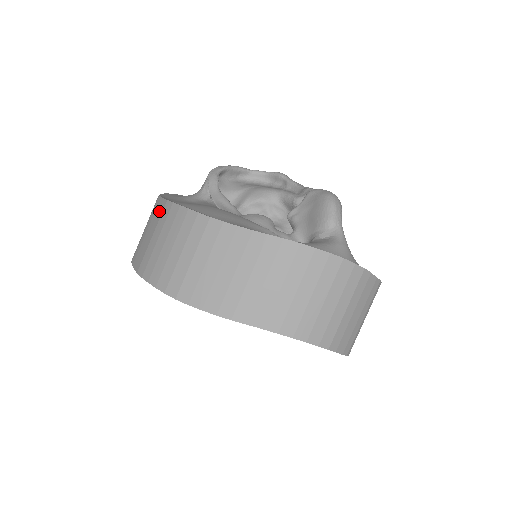
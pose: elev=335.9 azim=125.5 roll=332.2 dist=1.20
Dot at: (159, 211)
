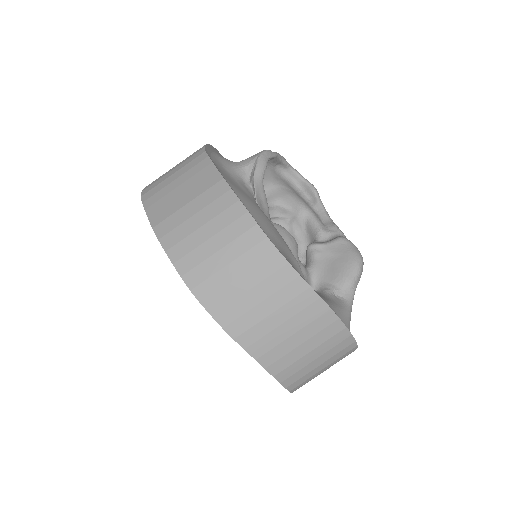
Dot at: (207, 180)
